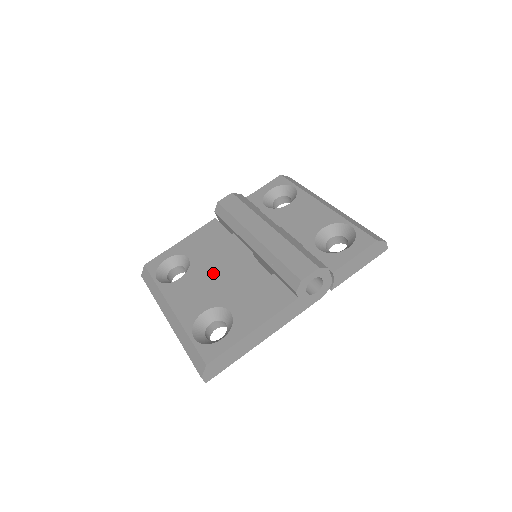
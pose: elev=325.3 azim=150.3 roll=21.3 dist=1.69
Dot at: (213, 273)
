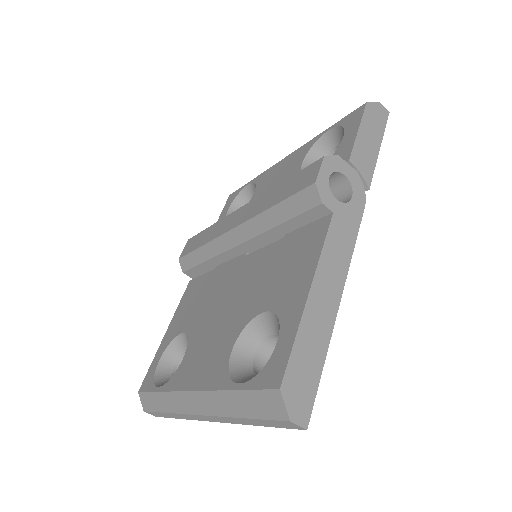
Dot at: (217, 311)
